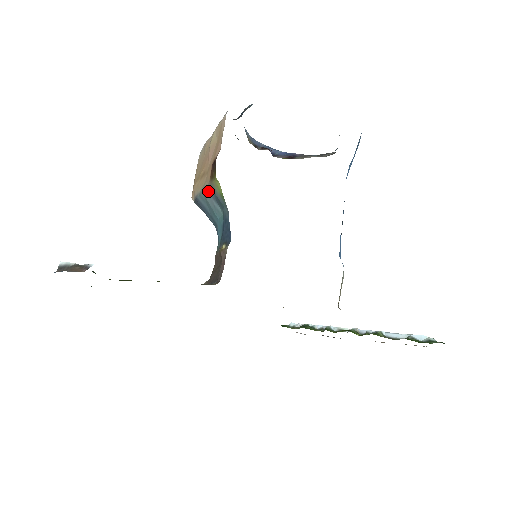
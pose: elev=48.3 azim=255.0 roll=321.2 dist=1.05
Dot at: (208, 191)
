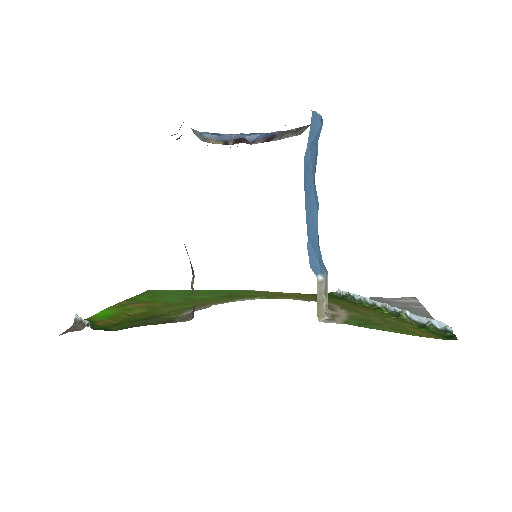
Dot at: occluded
